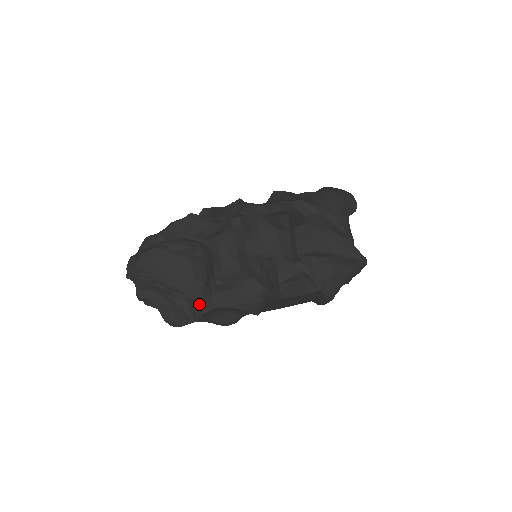
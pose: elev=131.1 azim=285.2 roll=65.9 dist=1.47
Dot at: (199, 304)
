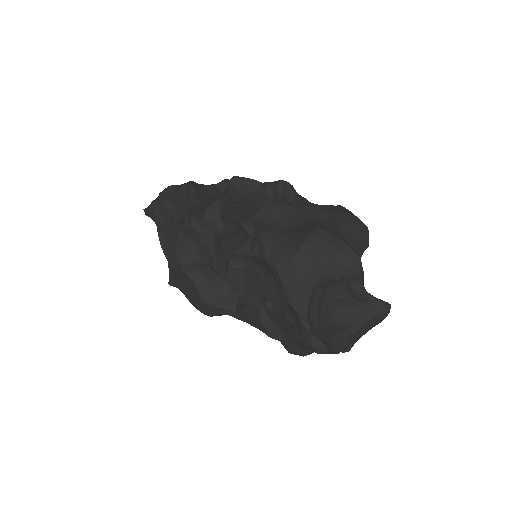
Dot at: (170, 273)
